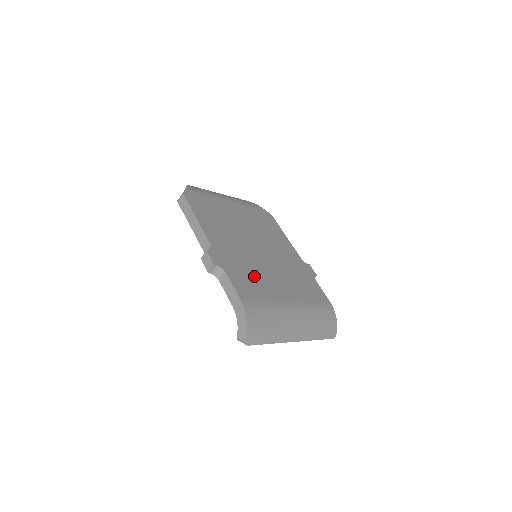
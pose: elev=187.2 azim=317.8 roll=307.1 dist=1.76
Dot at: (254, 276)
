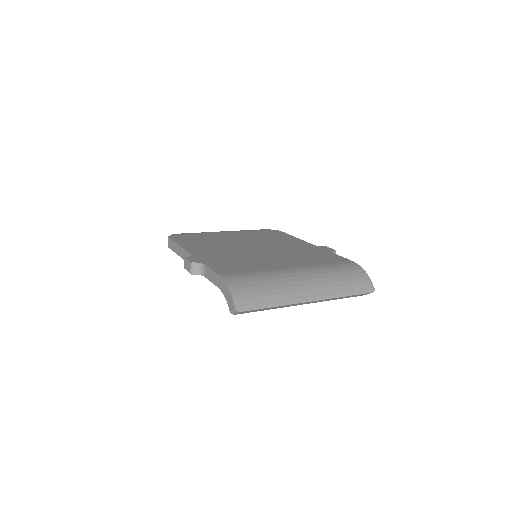
Dot at: (243, 261)
